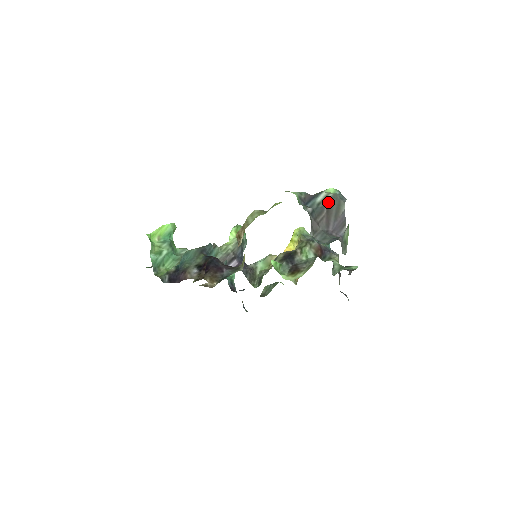
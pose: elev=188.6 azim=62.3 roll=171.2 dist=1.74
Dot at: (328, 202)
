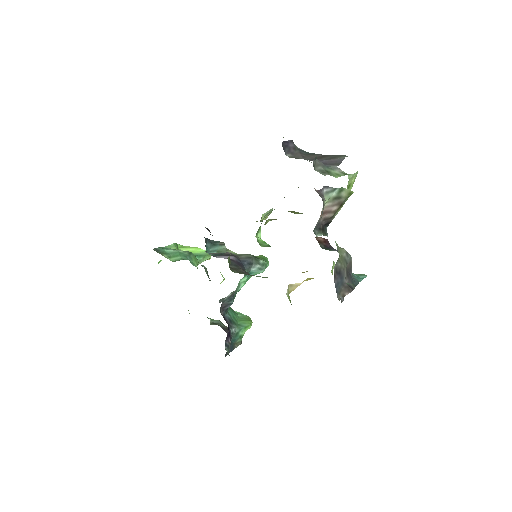
Dot at: (329, 155)
